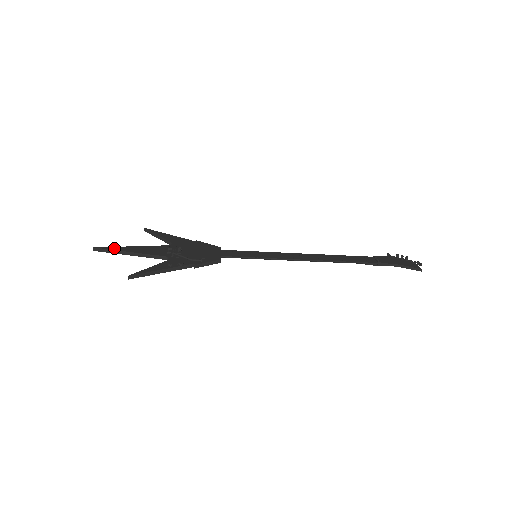
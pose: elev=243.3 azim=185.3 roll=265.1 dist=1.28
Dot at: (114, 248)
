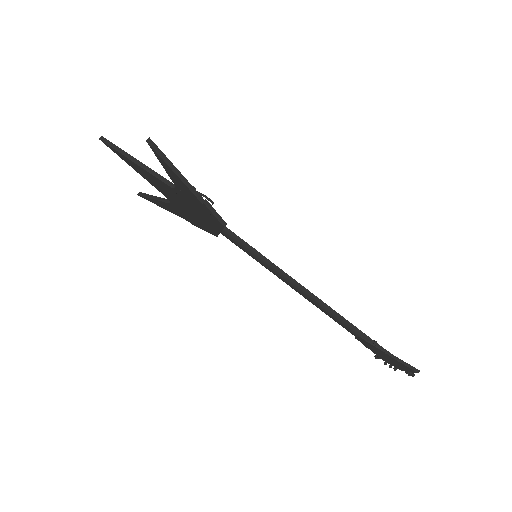
Dot at: (122, 151)
